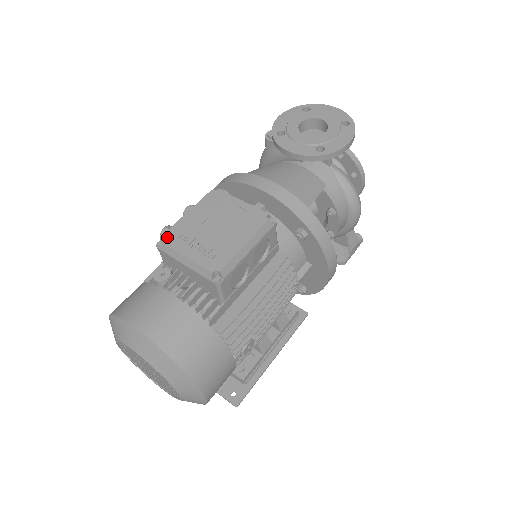
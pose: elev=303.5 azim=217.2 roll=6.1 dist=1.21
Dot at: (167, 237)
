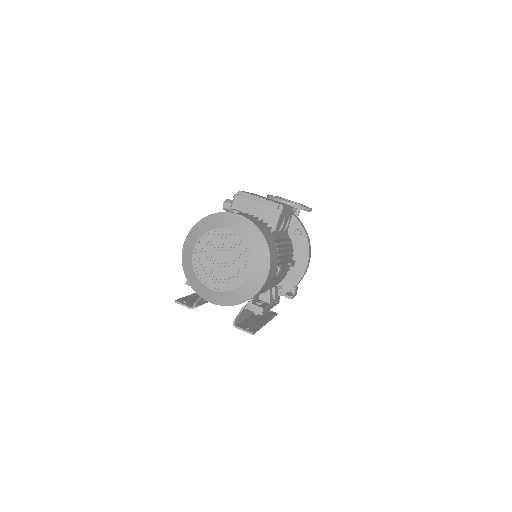
Dot at: occluded
